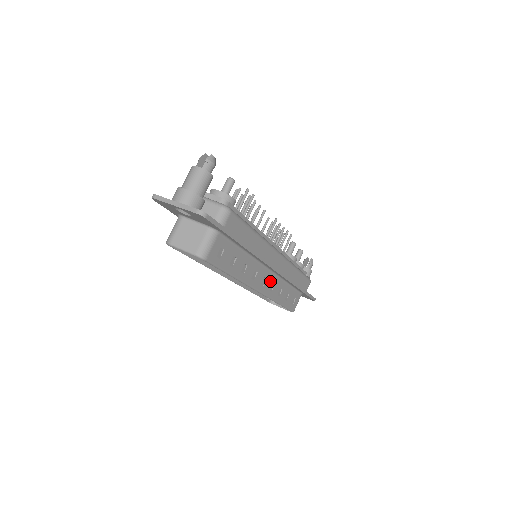
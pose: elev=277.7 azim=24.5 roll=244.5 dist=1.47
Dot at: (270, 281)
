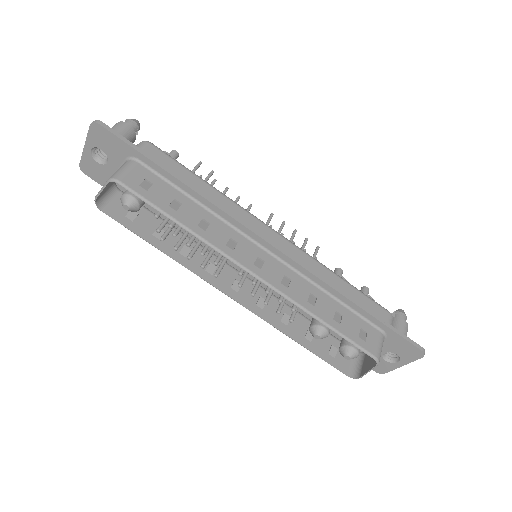
Dot at: (277, 270)
